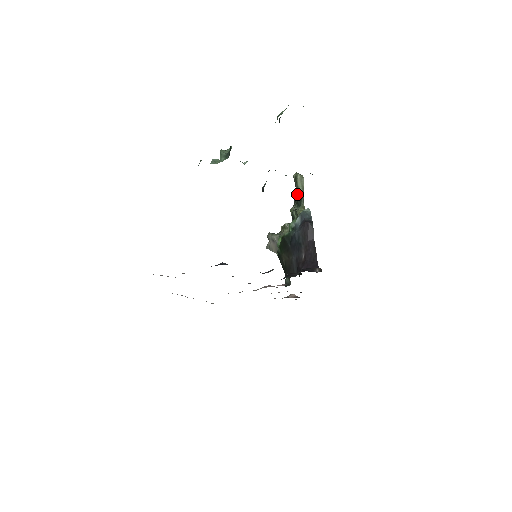
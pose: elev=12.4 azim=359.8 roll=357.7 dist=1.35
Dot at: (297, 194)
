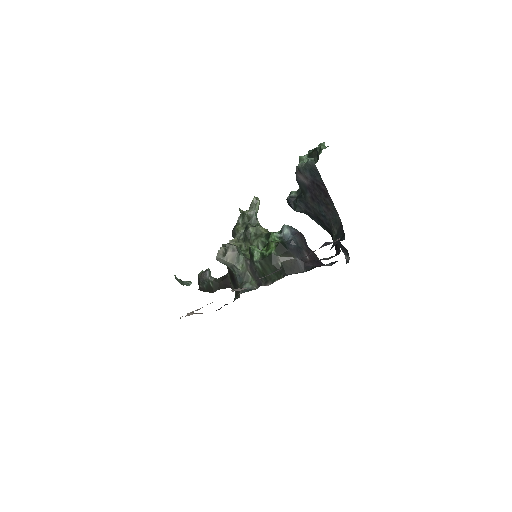
Dot at: (252, 214)
